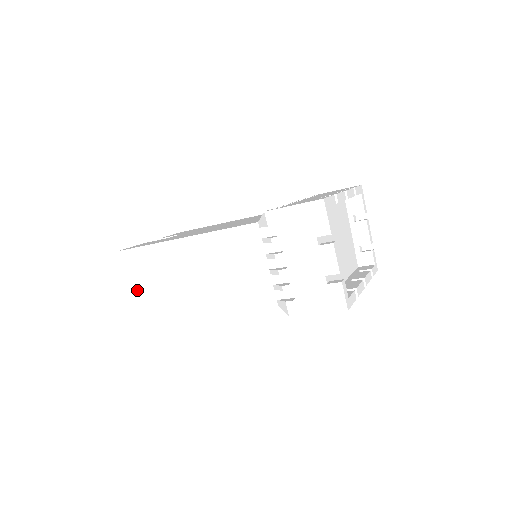
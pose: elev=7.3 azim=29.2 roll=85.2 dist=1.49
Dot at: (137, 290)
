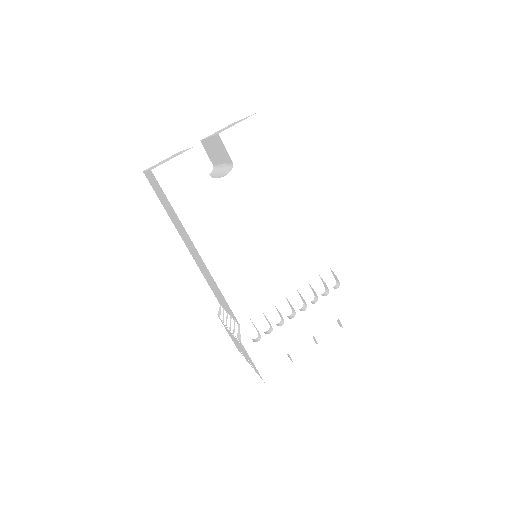
Dot at: (153, 183)
